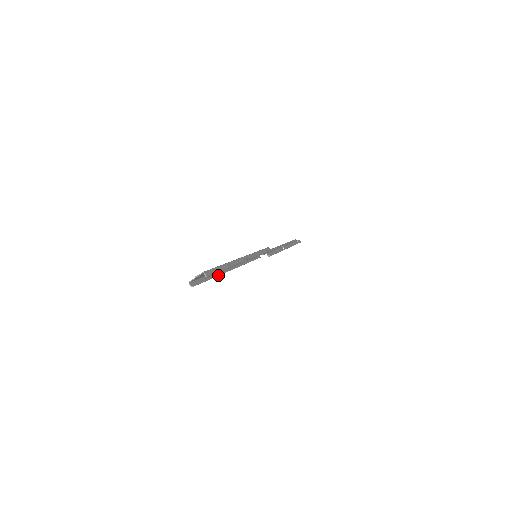
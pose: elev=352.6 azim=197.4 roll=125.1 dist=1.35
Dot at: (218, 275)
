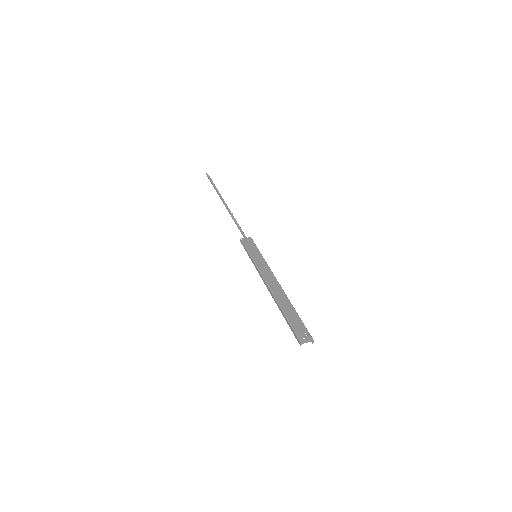
Dot at: (282, 311)
